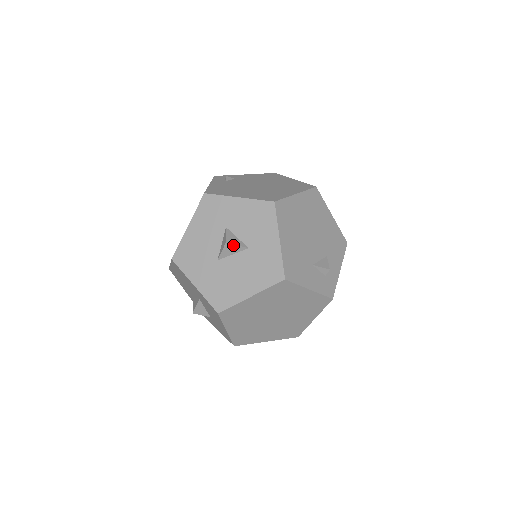
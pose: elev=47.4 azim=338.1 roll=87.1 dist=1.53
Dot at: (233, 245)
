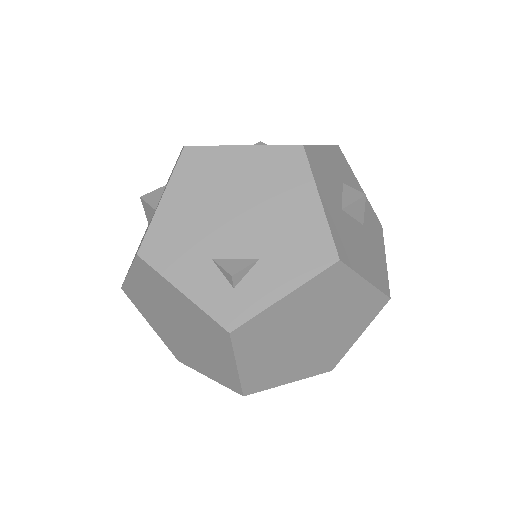
Dot at: (146, 203)
